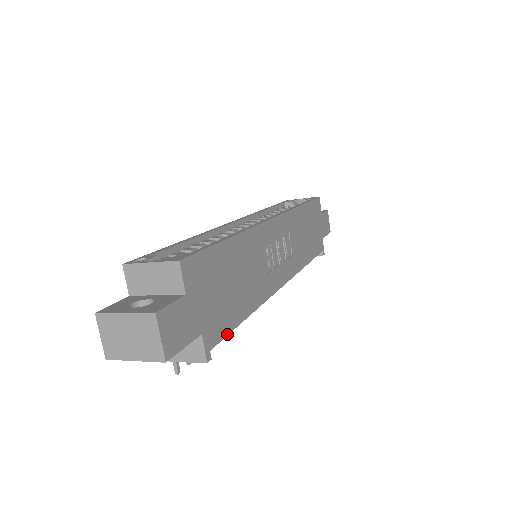
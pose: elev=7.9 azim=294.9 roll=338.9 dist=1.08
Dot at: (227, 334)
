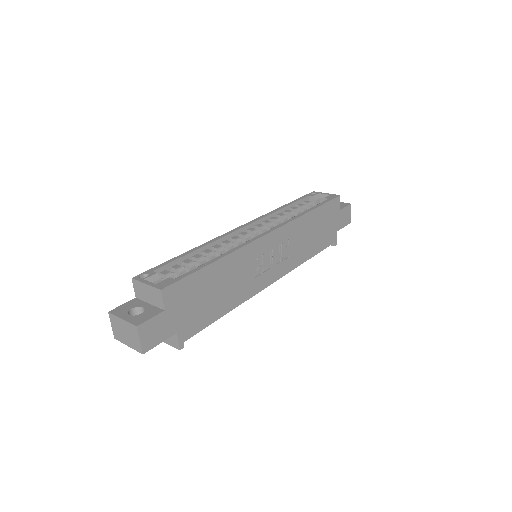
Dot at: (202, 329)
